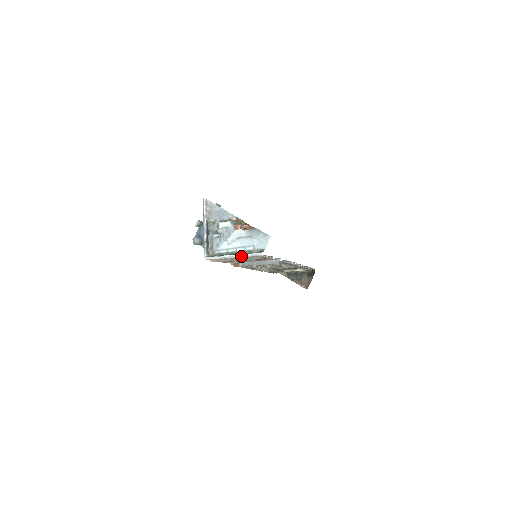
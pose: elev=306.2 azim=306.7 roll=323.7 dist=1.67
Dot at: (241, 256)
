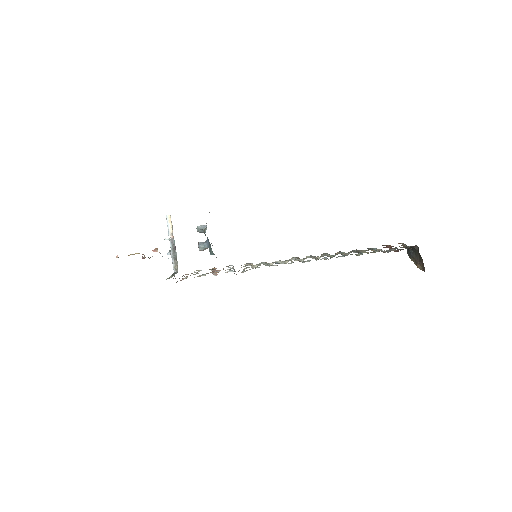
Dot at: occluded
